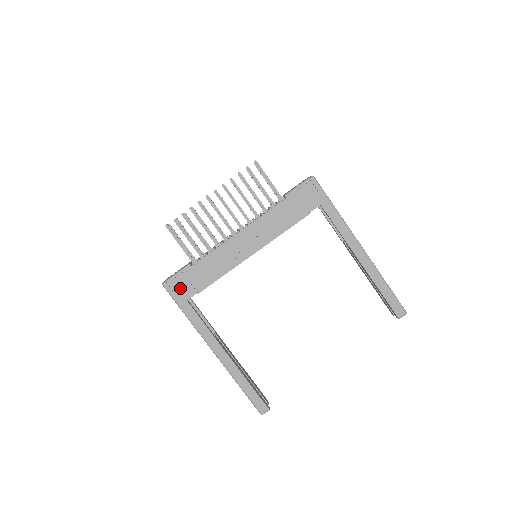
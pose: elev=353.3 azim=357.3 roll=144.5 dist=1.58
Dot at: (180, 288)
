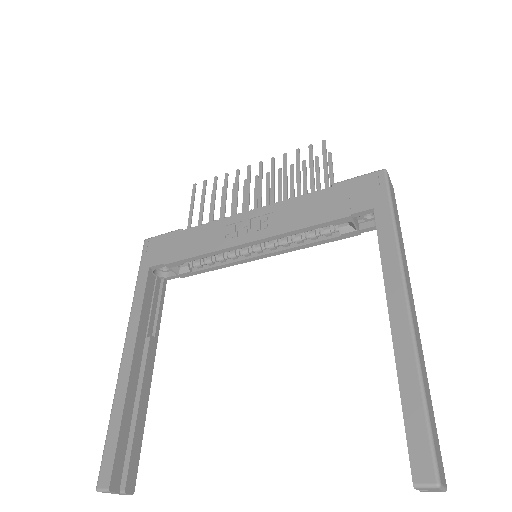
Dot at: (154, 250)
